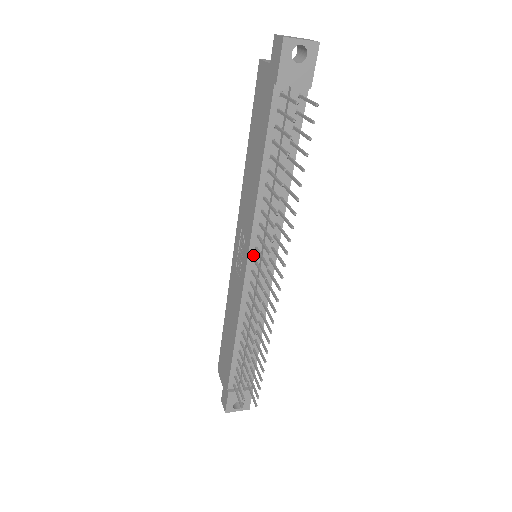
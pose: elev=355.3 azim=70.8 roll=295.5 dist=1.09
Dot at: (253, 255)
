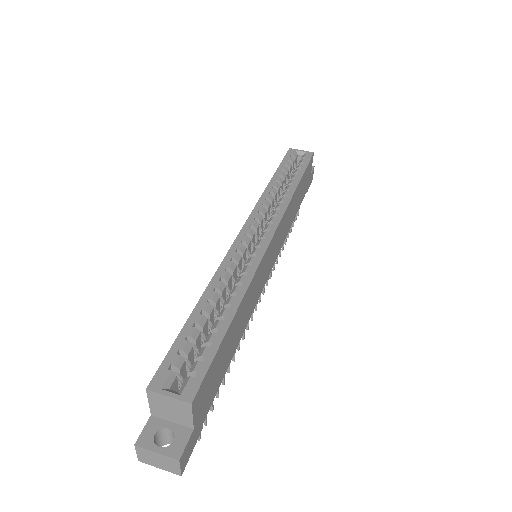
Dot at: occluded
